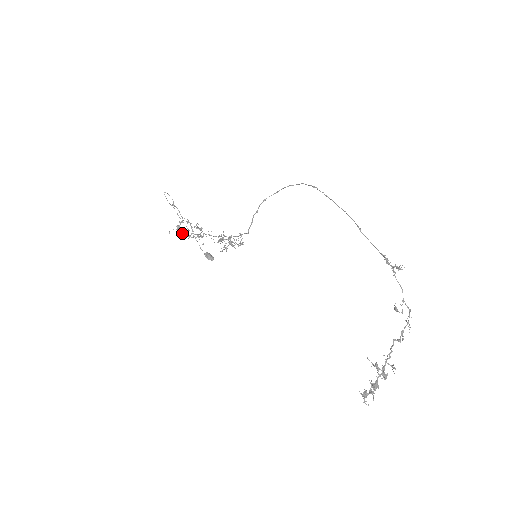
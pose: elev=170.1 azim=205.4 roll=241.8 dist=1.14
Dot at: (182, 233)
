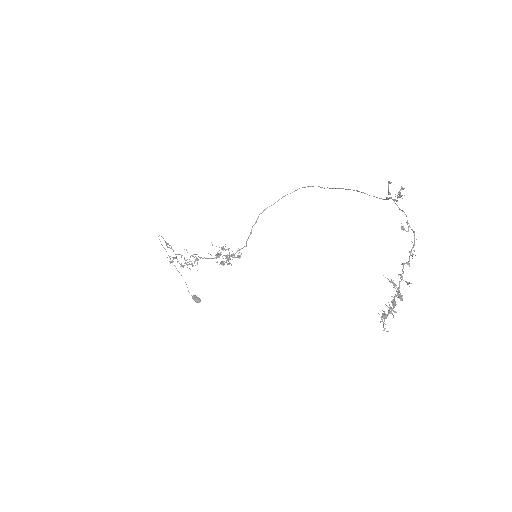
Dot at: (177, 261)
